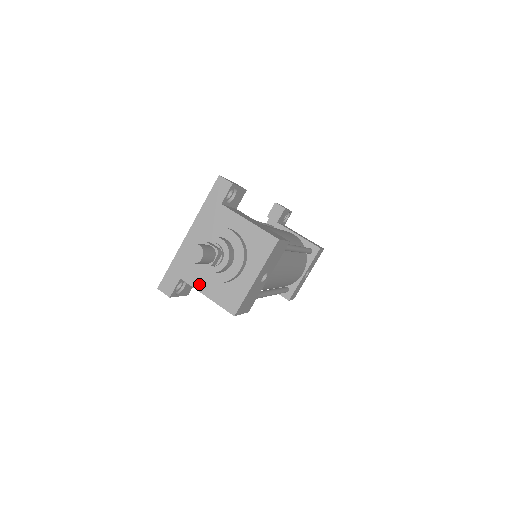
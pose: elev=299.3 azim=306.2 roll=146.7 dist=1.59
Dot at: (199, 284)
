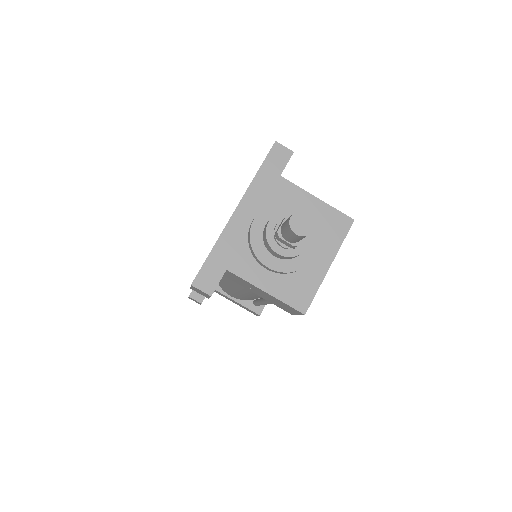
Dot at: (254, 276)
